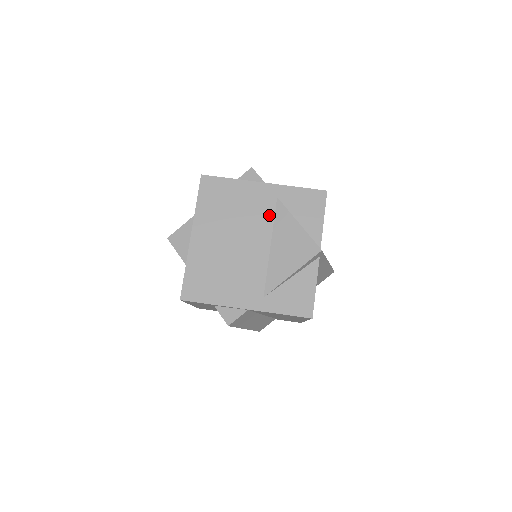
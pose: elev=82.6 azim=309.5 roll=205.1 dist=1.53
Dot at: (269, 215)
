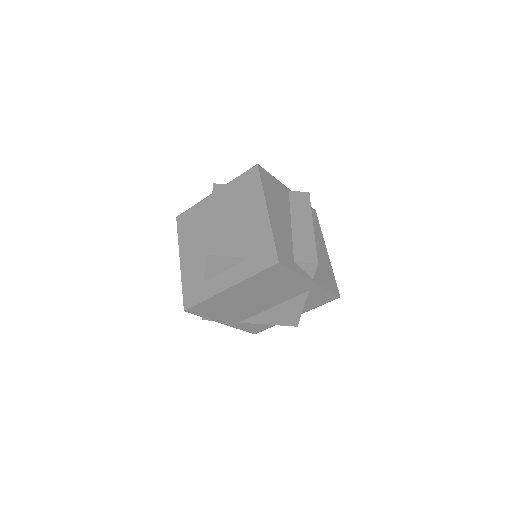
Dot at: (292, 296)
